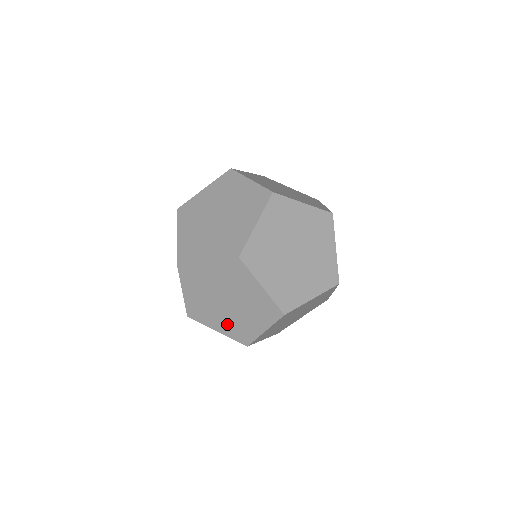
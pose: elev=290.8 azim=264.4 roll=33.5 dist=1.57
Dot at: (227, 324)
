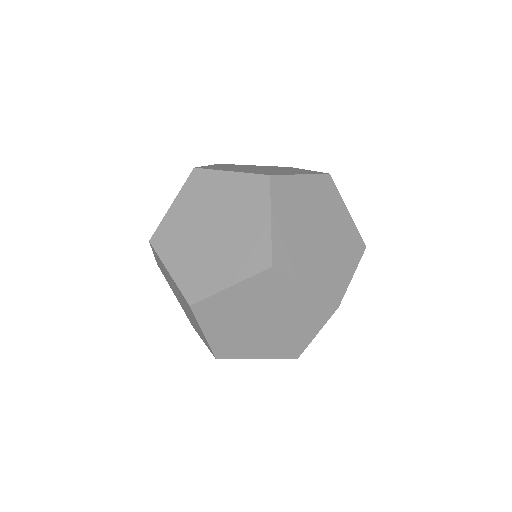
Dot at: (269, 346)
